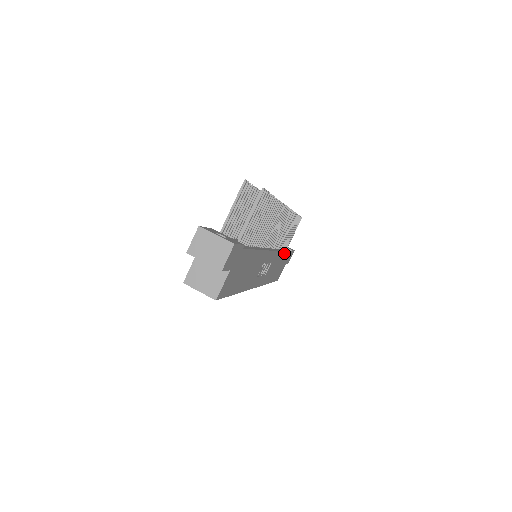
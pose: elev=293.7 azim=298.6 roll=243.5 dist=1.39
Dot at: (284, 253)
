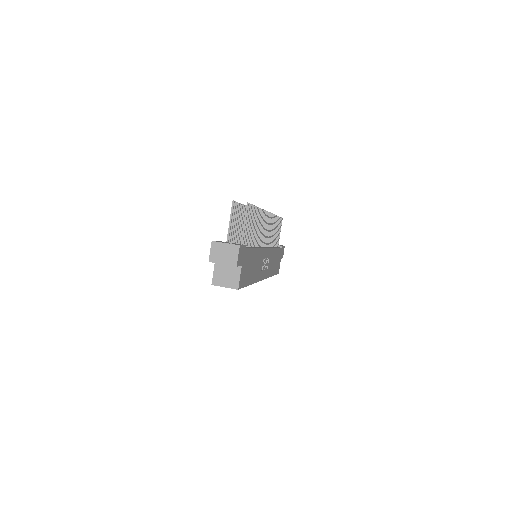
Dot at: (277, 249)
